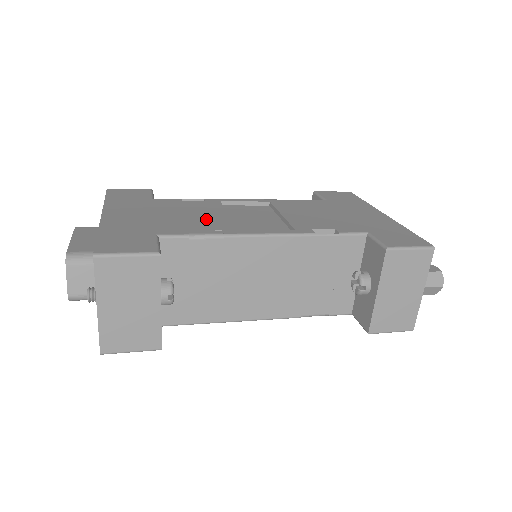
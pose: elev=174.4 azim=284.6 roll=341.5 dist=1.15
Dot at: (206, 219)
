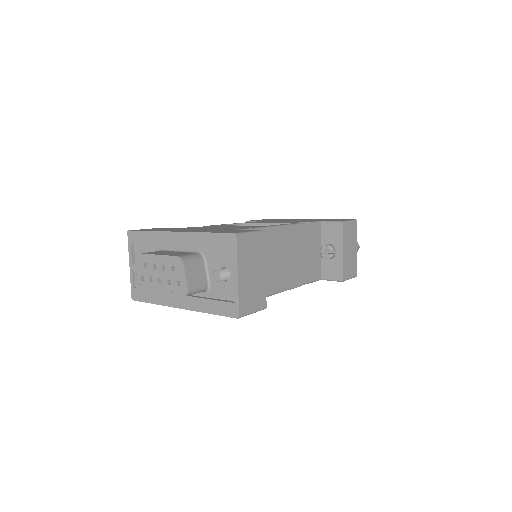
Dot at: (238, 226)
